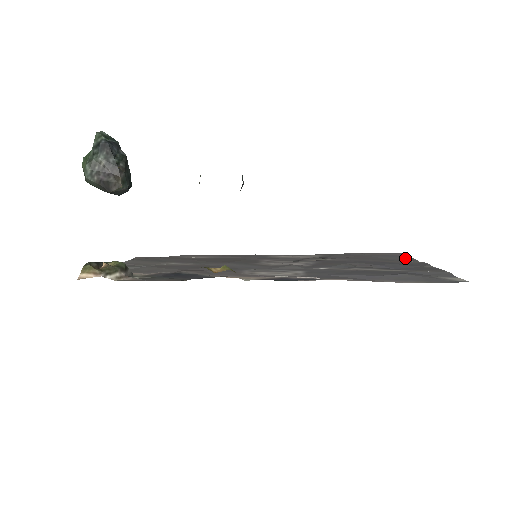
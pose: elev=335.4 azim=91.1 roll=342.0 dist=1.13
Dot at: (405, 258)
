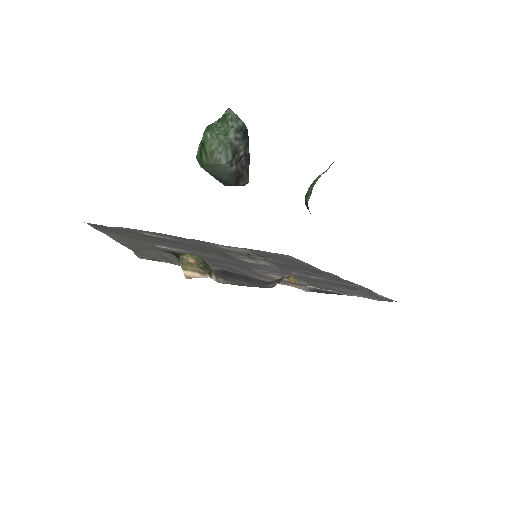
Dot at: (307, 264)
